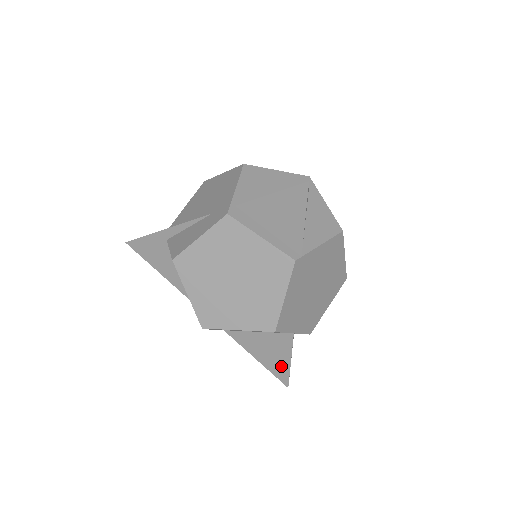
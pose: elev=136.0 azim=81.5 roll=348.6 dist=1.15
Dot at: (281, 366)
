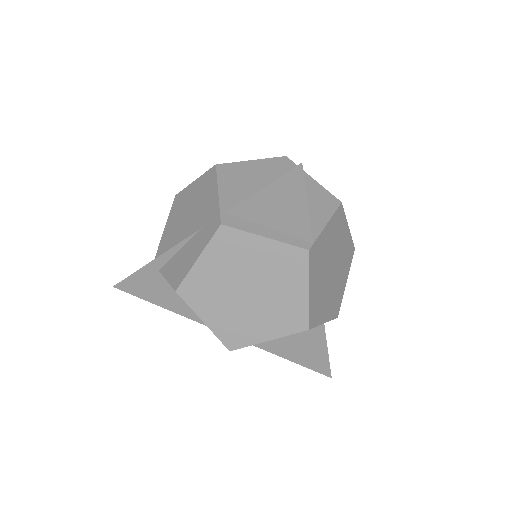
Dot at: (319, 359)
